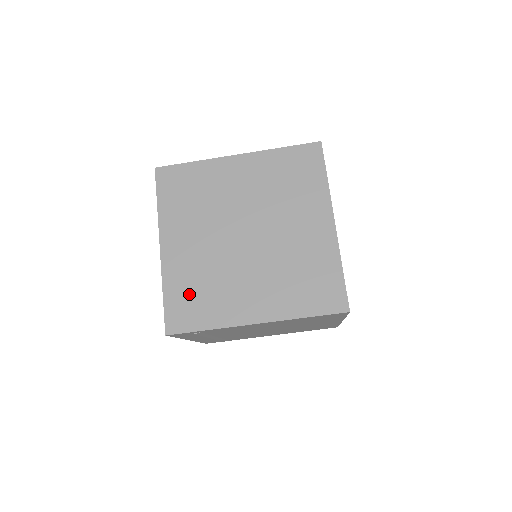
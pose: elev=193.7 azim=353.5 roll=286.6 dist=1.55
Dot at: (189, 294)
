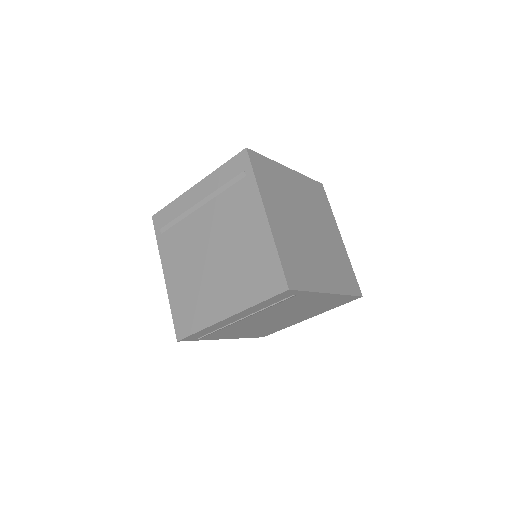
Dot at: (293, 259)
